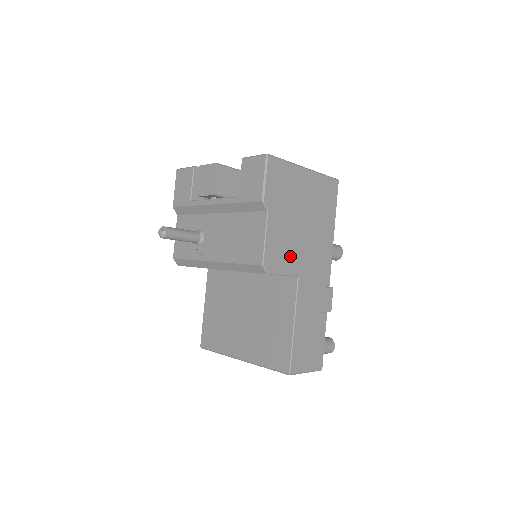
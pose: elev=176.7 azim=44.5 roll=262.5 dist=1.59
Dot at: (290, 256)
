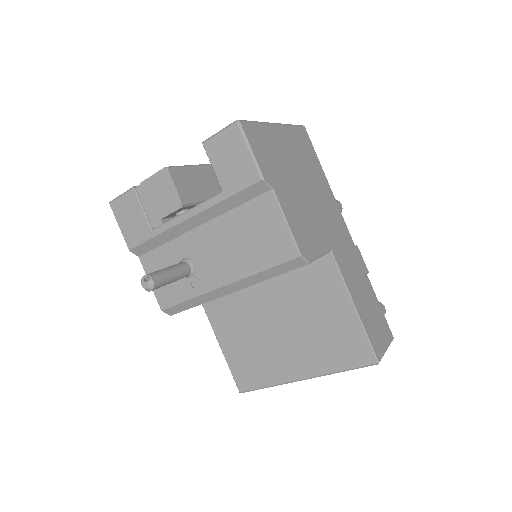
Dot at: (314, 231)
